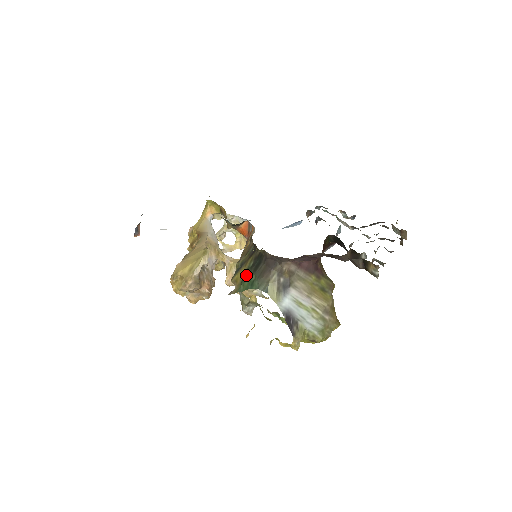
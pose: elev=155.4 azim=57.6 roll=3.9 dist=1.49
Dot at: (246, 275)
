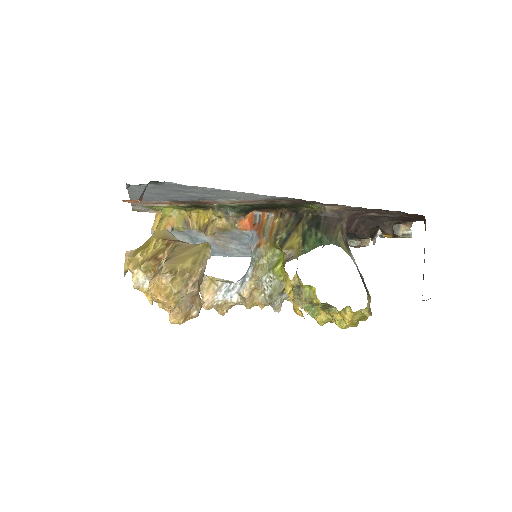
Dot at: (306, 237)
